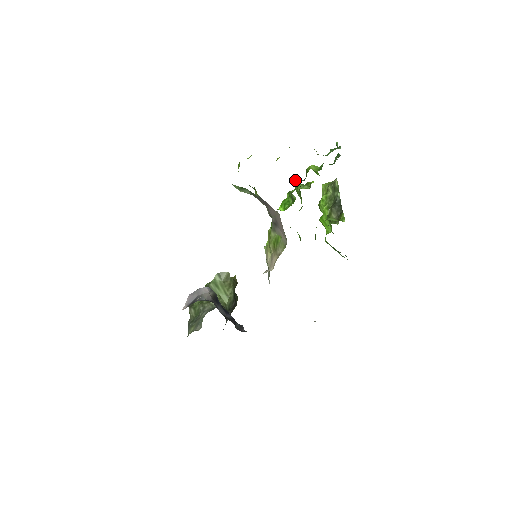
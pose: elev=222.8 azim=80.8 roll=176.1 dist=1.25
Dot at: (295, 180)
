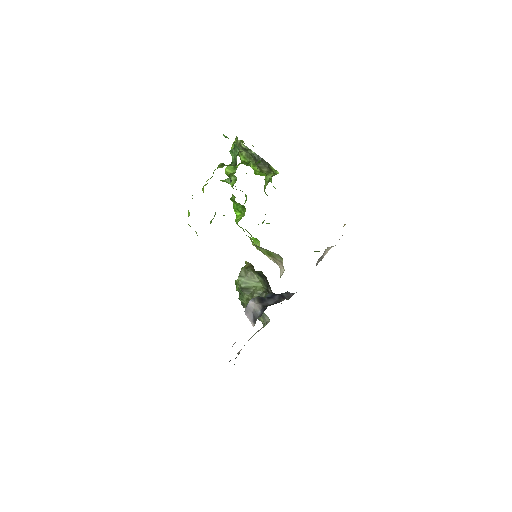
Dot at: occluded
